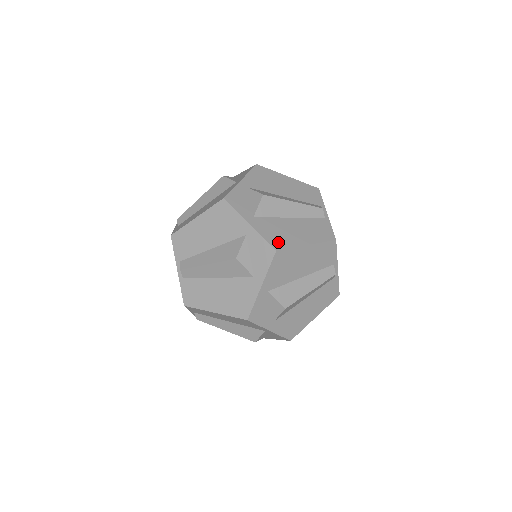
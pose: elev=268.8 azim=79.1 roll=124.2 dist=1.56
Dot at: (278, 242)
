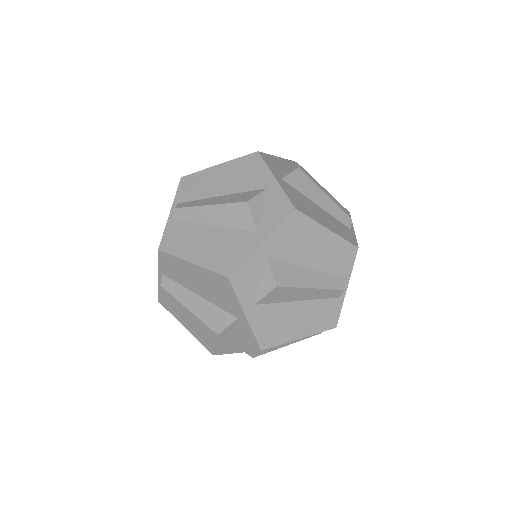
Dot at: (300, 206)
